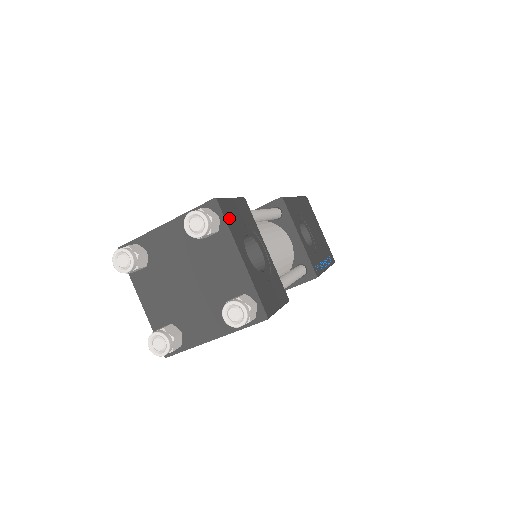
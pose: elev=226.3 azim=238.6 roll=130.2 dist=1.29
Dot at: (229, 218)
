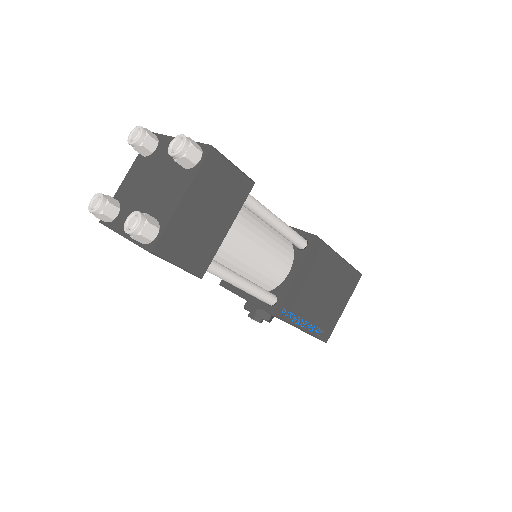
Dot at: occluded
